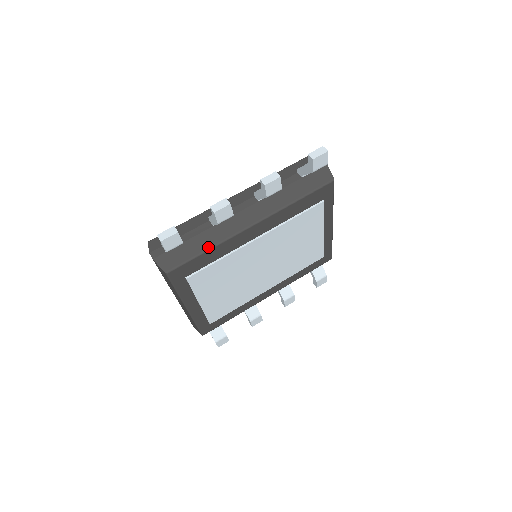
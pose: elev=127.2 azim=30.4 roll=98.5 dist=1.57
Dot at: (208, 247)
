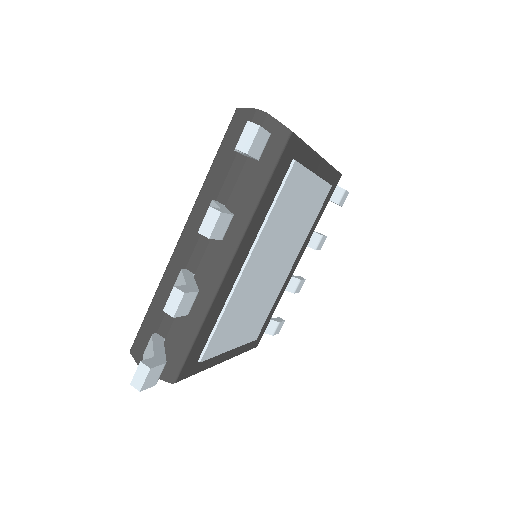
Dot at: (197, 326)
